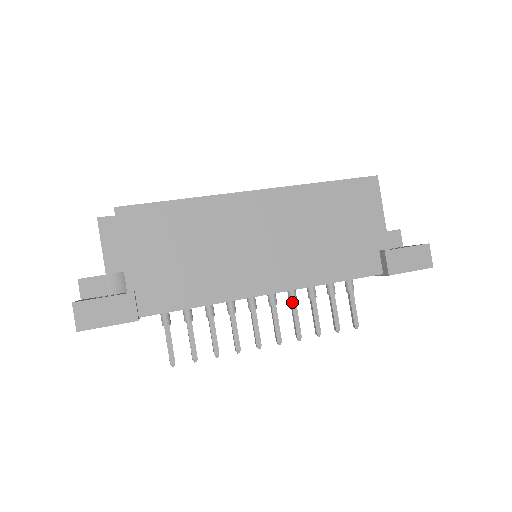
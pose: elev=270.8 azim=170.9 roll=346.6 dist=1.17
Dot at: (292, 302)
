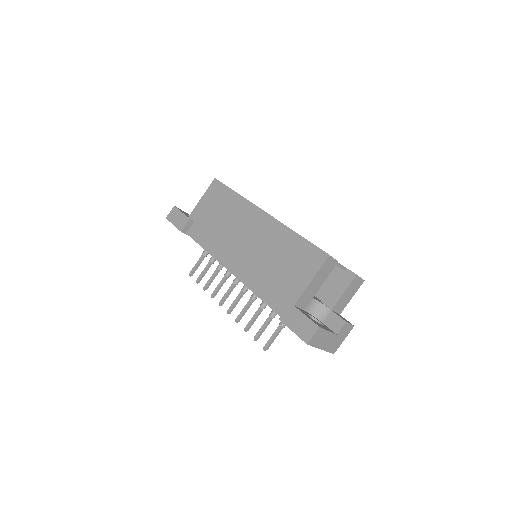
Dot at: (251, 298)
